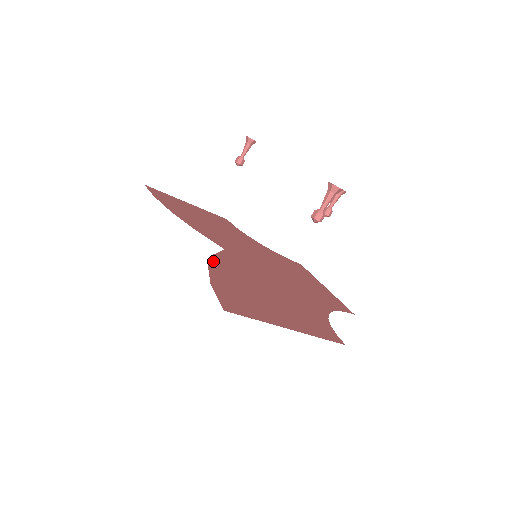
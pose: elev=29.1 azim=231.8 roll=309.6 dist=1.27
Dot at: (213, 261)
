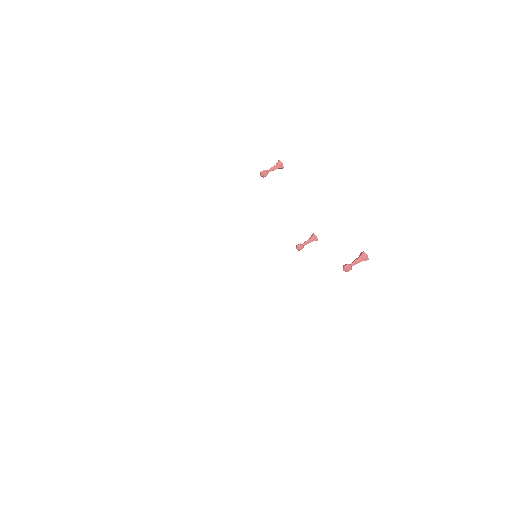
Dot at: occluded
